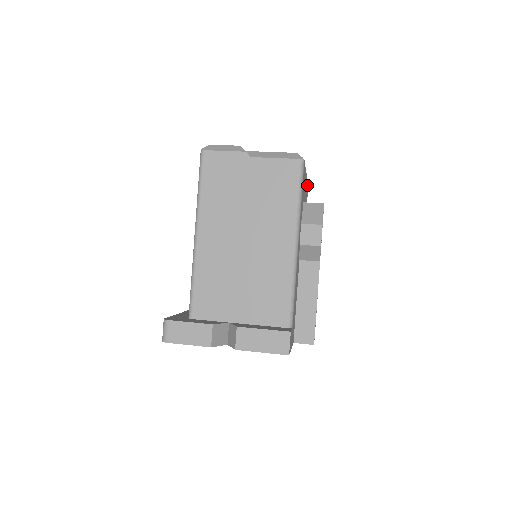
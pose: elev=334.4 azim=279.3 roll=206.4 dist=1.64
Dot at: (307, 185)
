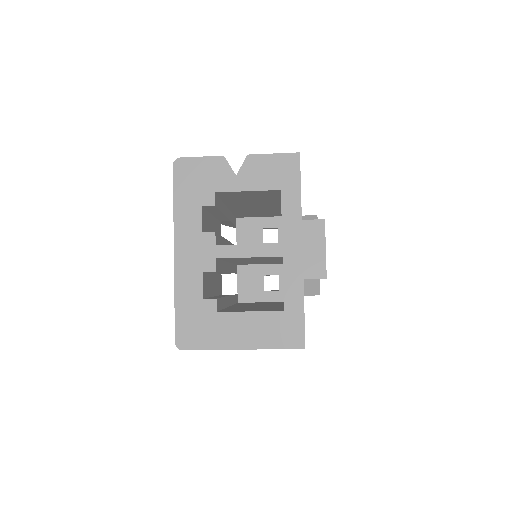
Dot at: occluded
